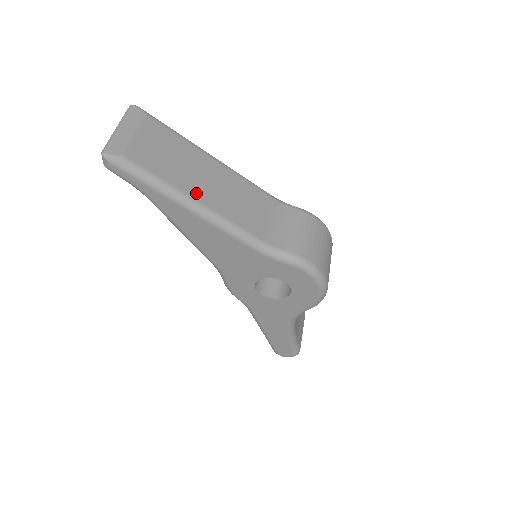
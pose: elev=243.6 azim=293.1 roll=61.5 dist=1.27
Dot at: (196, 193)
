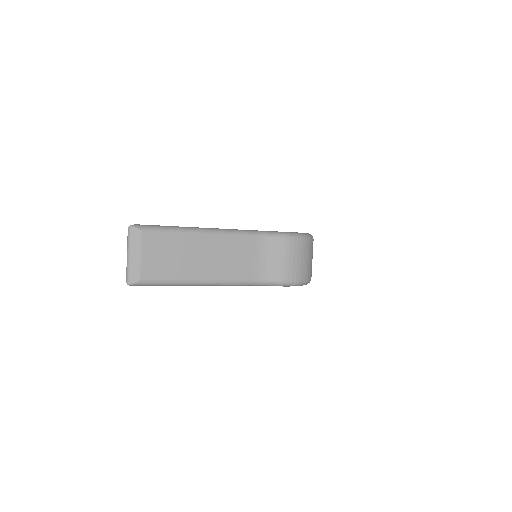
Dot at: (197, 274)
